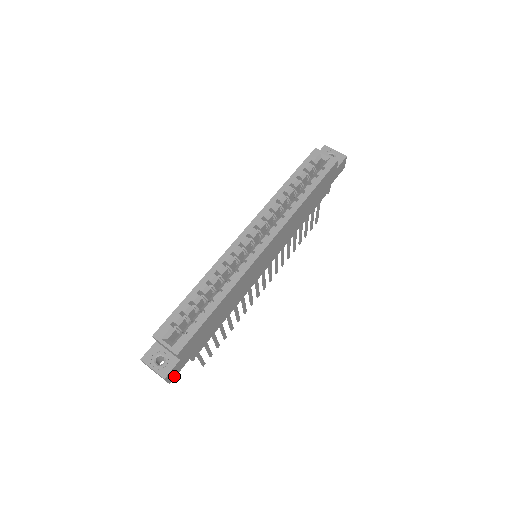
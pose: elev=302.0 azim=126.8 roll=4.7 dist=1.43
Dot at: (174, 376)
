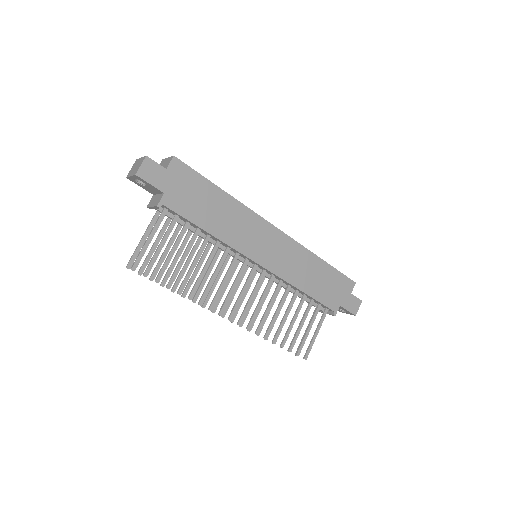
Dot at: (145, 177)
